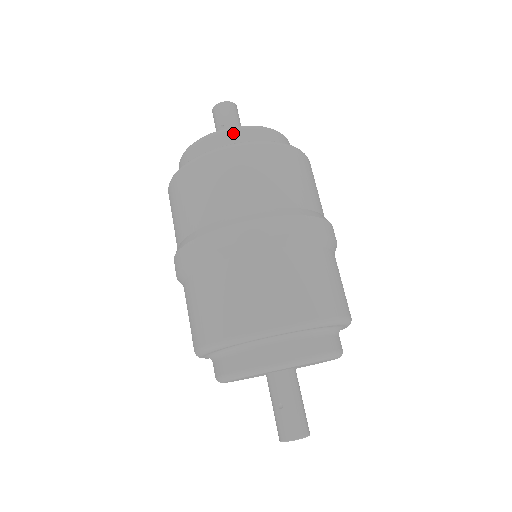
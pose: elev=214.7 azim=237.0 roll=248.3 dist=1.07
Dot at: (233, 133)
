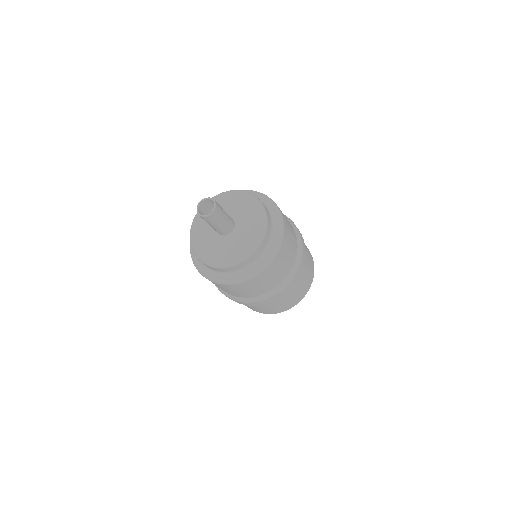
Dot at: occluded
